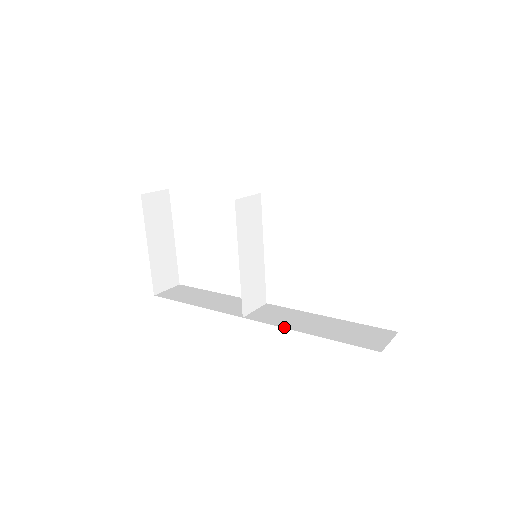
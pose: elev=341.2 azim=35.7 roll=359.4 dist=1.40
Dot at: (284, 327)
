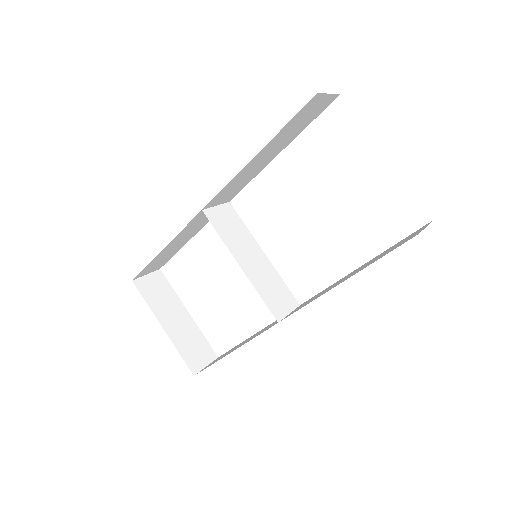
Dot at: occluded
